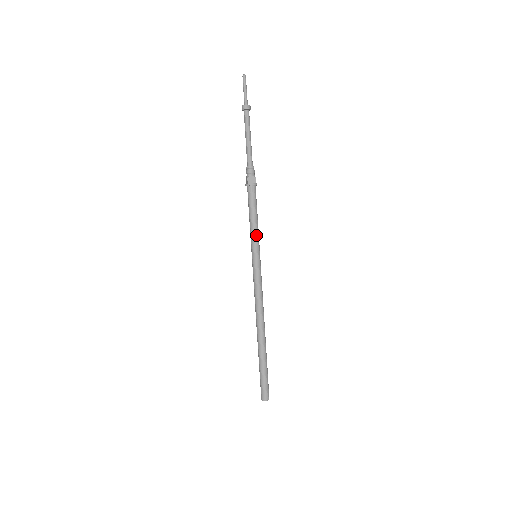
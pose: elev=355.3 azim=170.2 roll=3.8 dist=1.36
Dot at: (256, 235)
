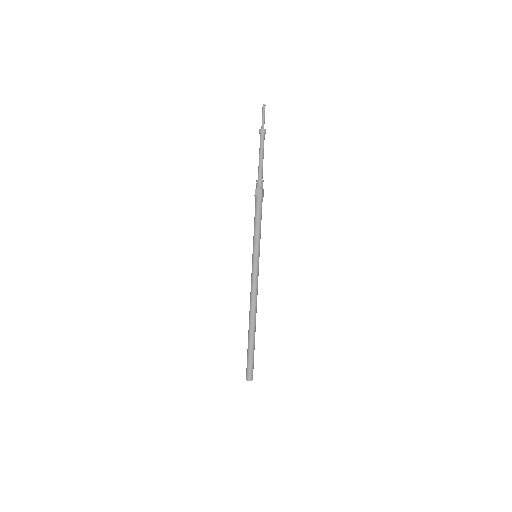
Dot at: (257, 238)
